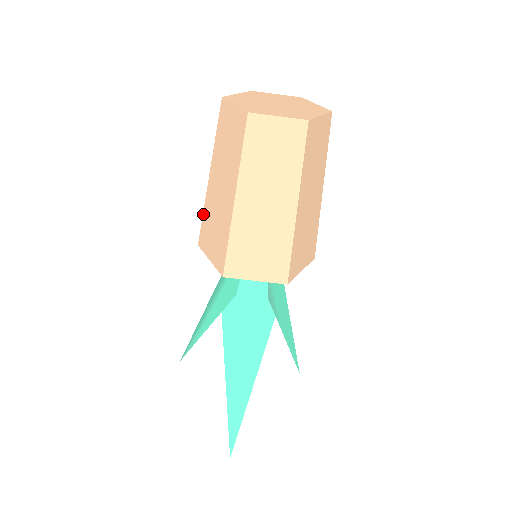
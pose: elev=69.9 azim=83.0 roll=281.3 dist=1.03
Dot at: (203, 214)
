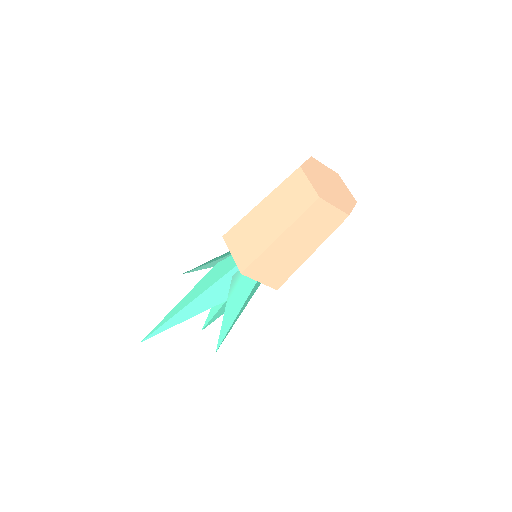
Dot at: occluded
